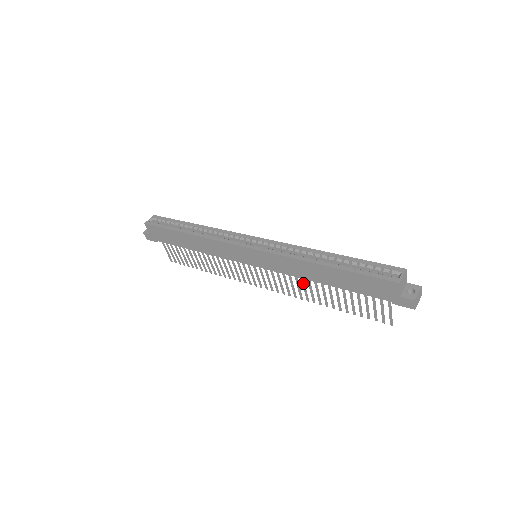
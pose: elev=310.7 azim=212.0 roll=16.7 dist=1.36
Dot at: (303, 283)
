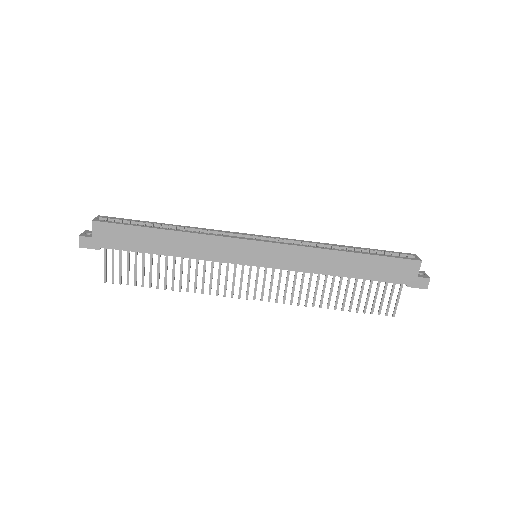
Dot at: (310, 282)
